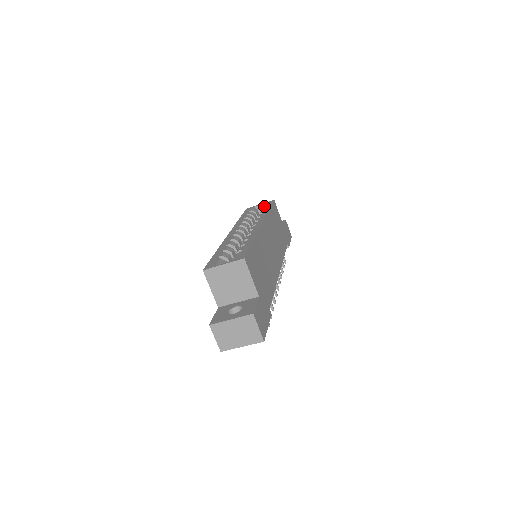
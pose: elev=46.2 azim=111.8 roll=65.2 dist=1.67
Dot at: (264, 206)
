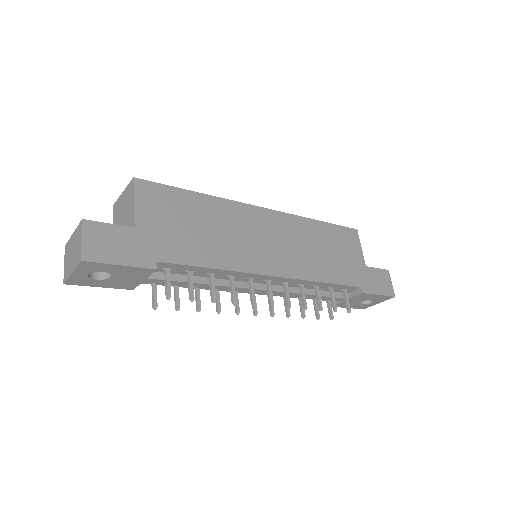
Dot at: occluded
